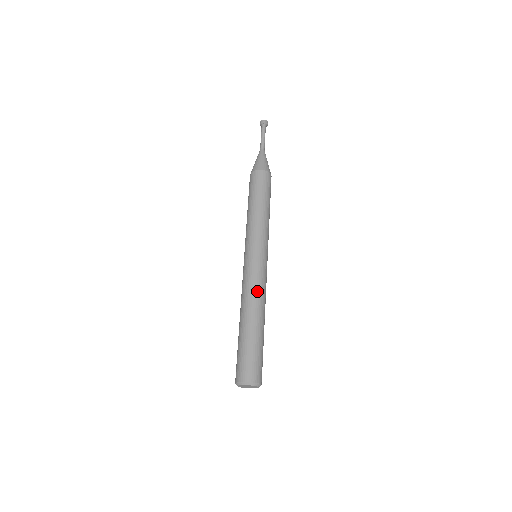
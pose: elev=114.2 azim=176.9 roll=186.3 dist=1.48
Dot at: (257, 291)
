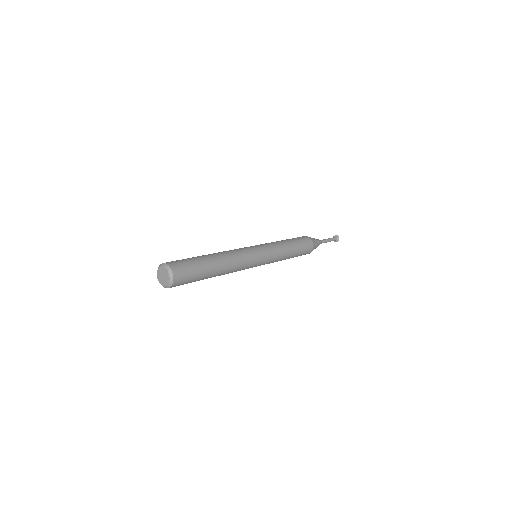
Dot at: (229, 251)
